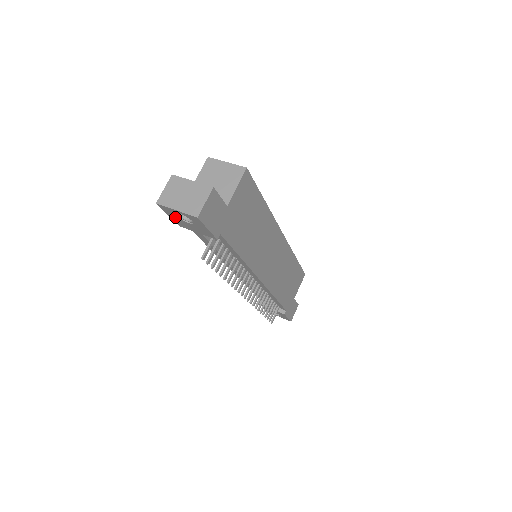
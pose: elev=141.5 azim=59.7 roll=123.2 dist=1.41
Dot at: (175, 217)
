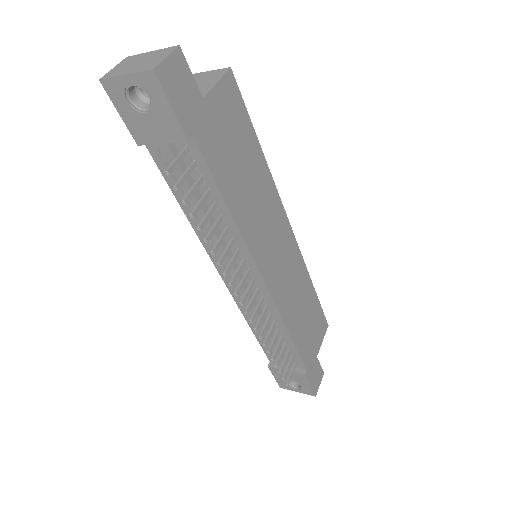
Dot at: (128, 111)
